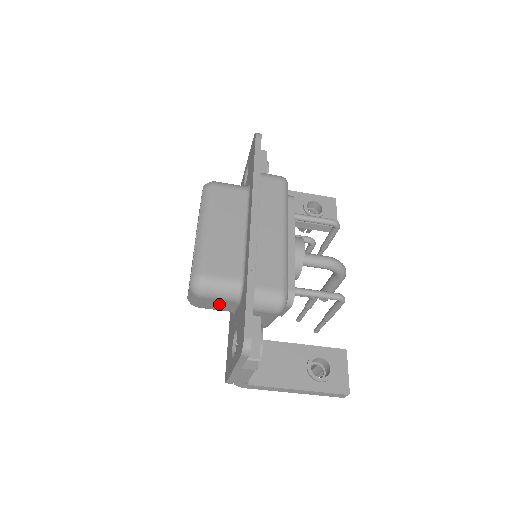
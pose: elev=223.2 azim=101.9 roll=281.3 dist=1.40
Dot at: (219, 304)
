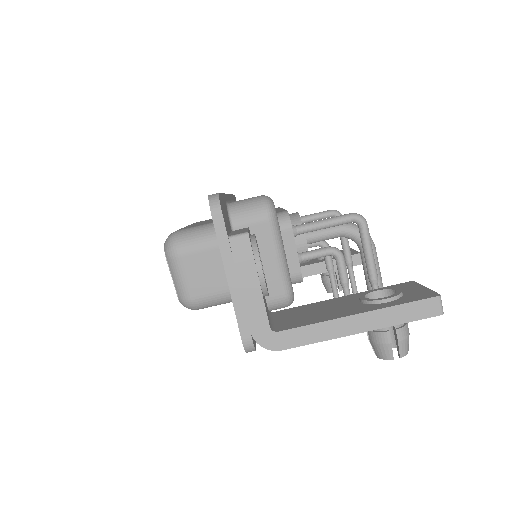
Dot at: (209, 269)
